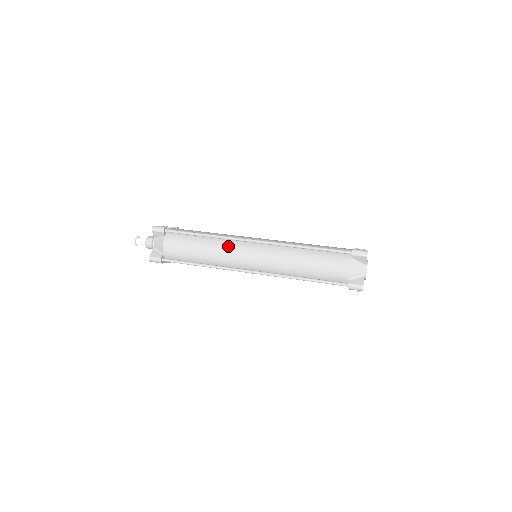
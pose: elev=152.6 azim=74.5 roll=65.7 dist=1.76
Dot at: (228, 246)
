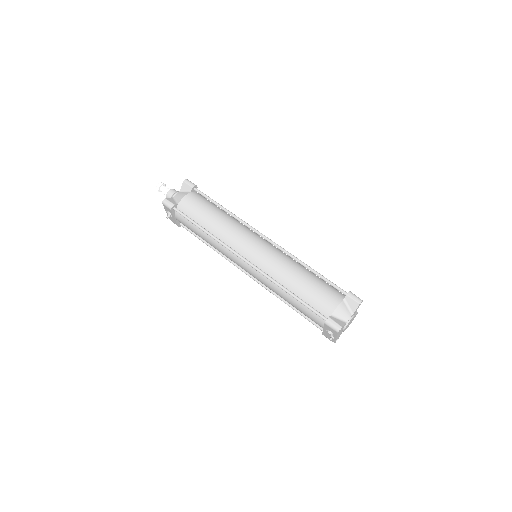
Dot at: (240, 228)
